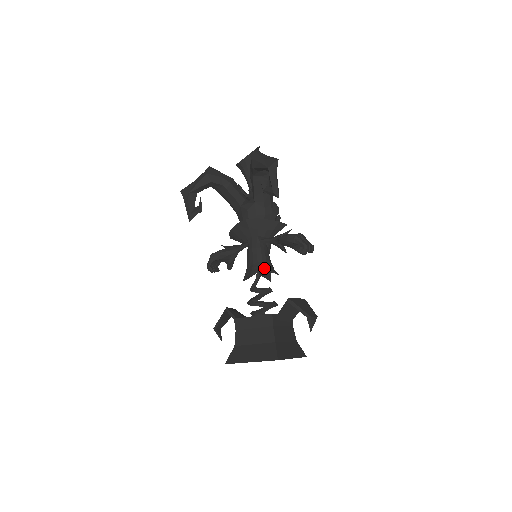
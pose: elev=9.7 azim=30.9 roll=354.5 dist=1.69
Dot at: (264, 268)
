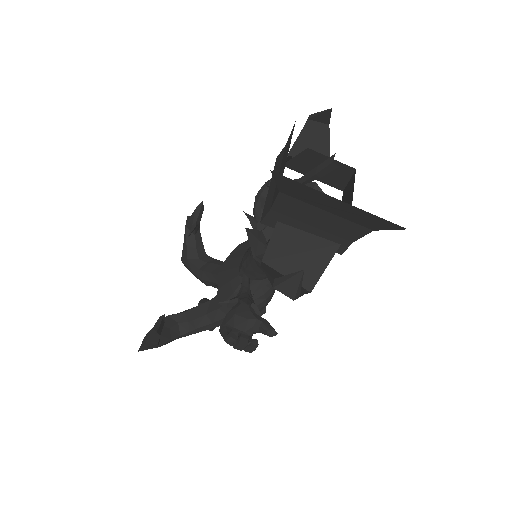
Dot at: (263, 230)
